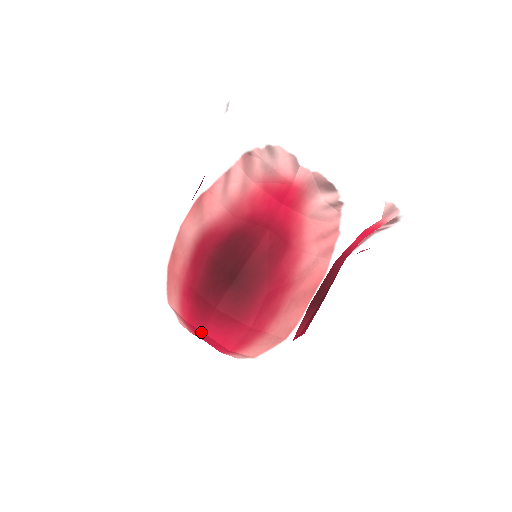
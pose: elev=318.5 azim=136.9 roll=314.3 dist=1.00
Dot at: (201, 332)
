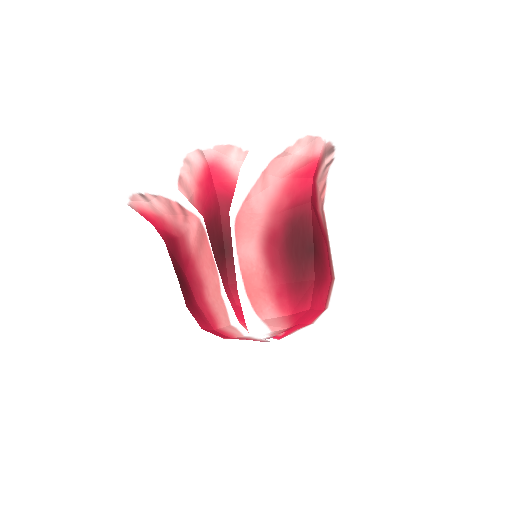
Dot at: (307, 311)
